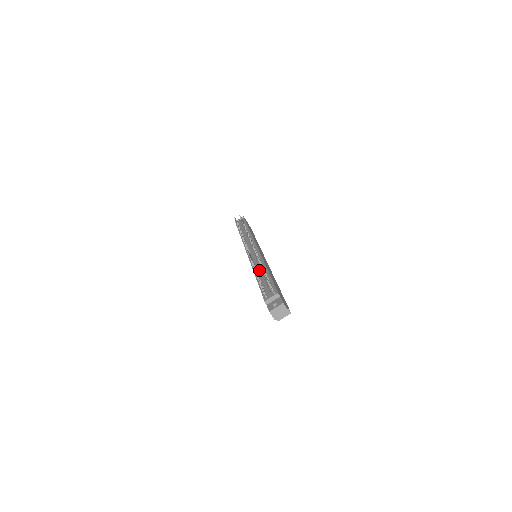
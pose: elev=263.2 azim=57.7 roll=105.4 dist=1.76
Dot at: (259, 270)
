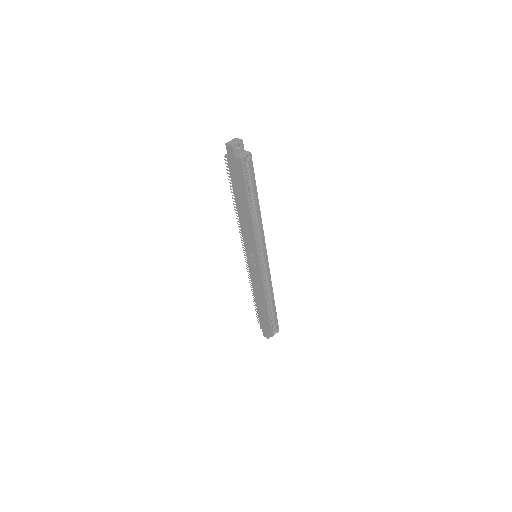
Dot at: occluded
